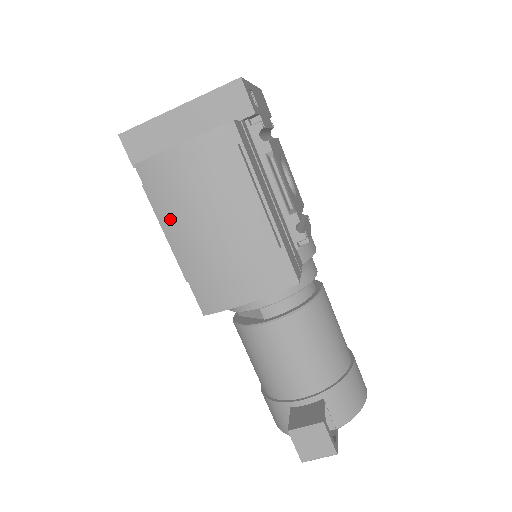
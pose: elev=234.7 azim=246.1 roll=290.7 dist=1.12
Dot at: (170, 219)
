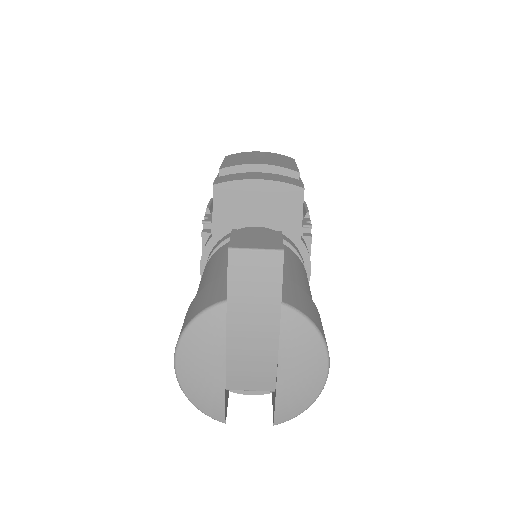
Dot at: (233, 158)
